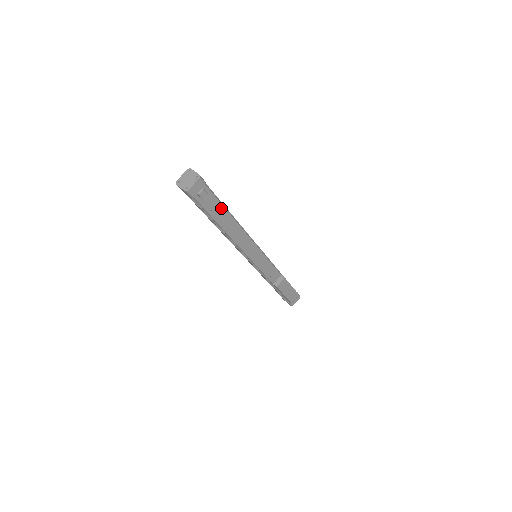
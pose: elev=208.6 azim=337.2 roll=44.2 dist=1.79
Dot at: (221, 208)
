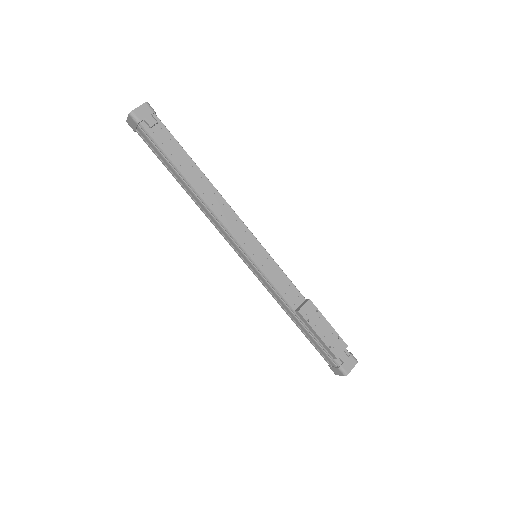
Dot at: (181, 152)
